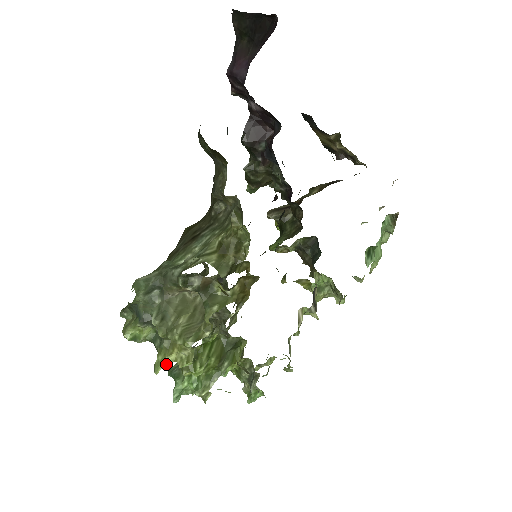
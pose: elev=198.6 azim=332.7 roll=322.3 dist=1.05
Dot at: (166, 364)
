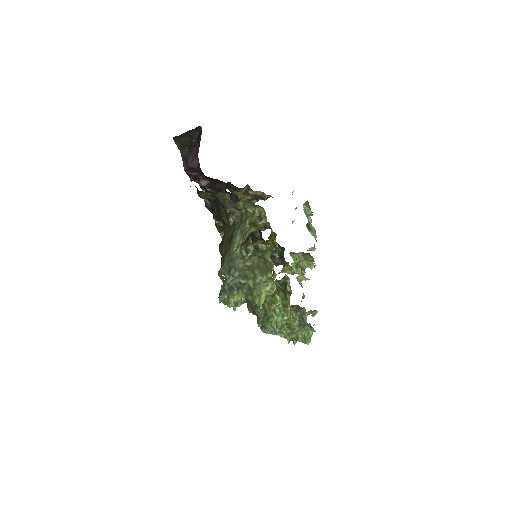
Dot at: (263, 300)
